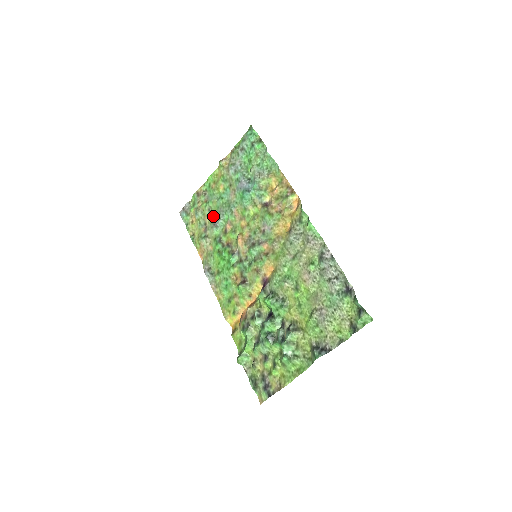
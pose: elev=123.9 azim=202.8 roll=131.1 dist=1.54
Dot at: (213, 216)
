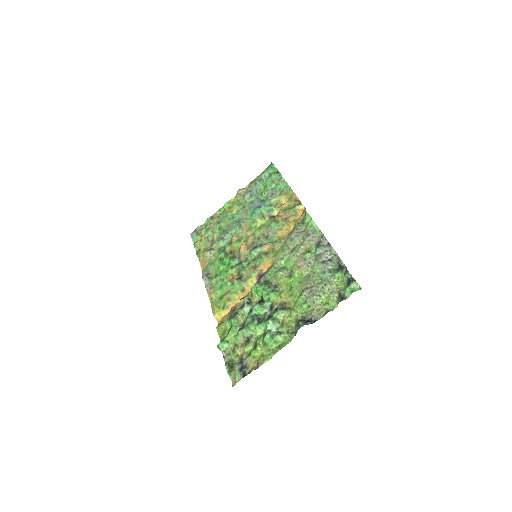
Dot at: (222, 232)
